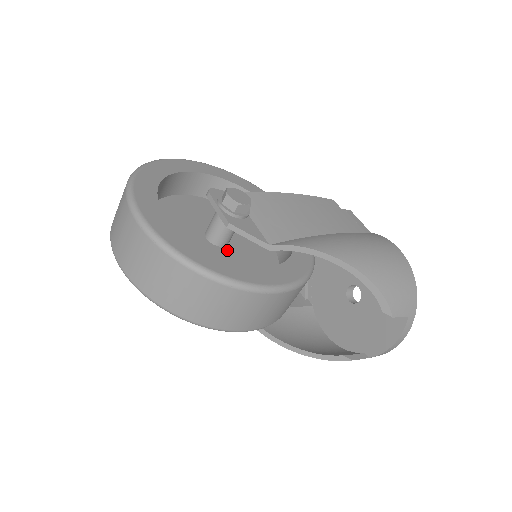
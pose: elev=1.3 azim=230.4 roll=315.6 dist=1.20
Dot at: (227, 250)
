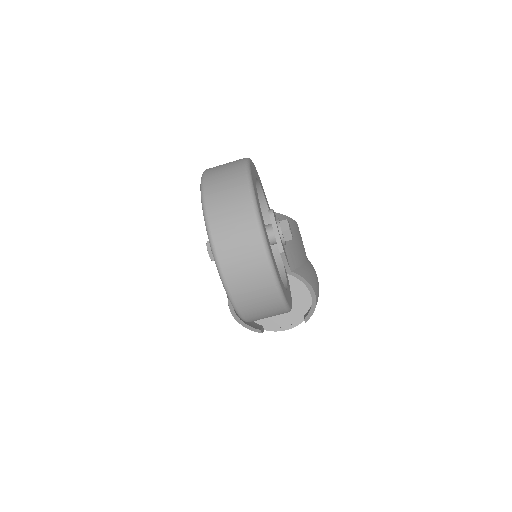
Dot at: occluded
